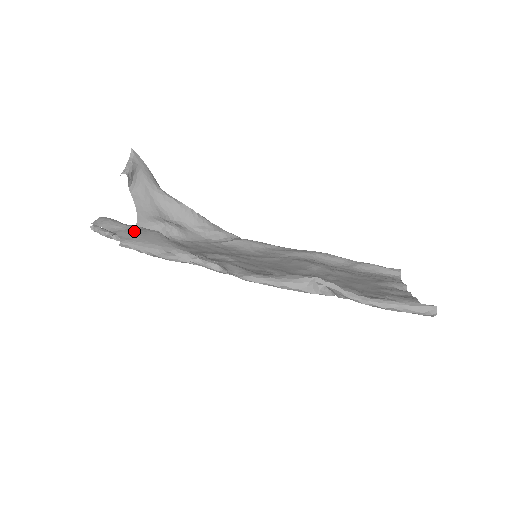
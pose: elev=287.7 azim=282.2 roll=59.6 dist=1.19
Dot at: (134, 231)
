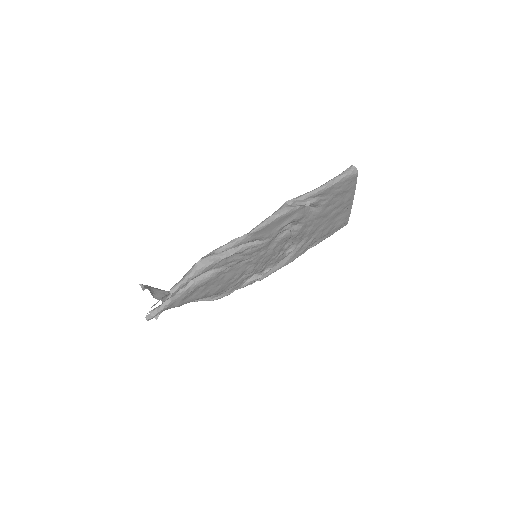
Dot at: occluded
